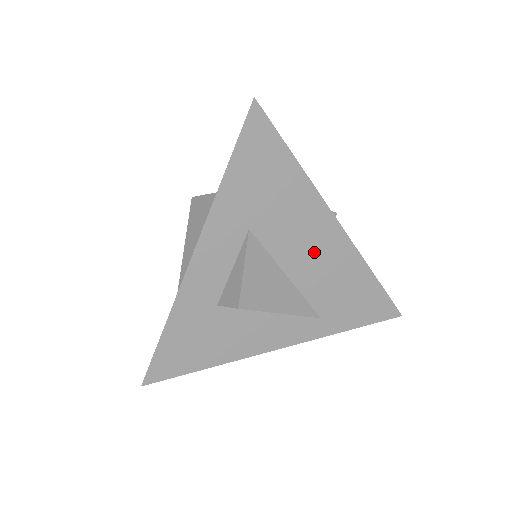
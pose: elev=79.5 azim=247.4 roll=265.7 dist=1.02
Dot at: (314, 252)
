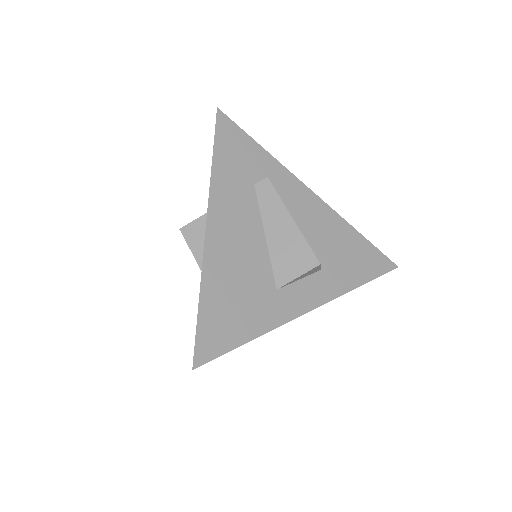
Dot at: occluded
